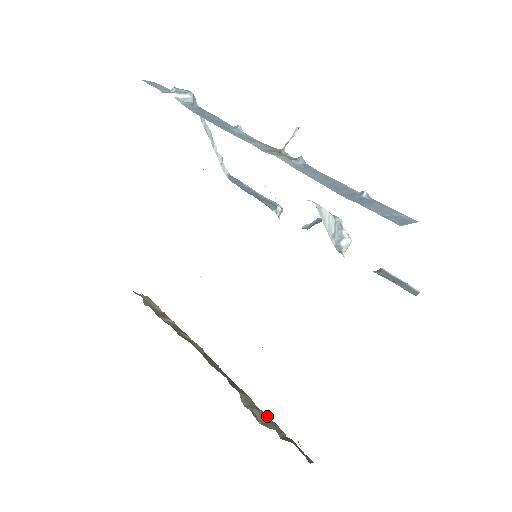
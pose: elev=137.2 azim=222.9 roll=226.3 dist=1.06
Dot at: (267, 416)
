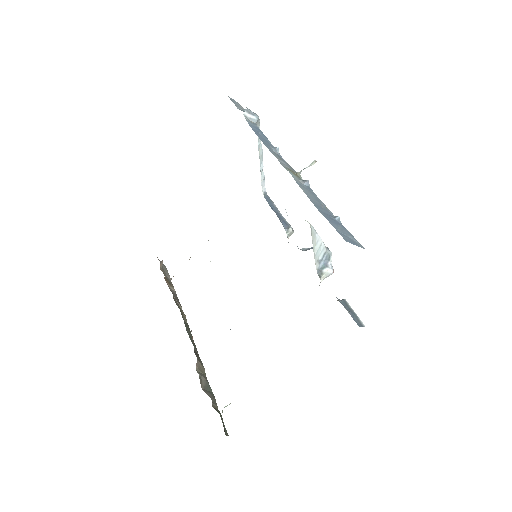
Dot at: occluded
